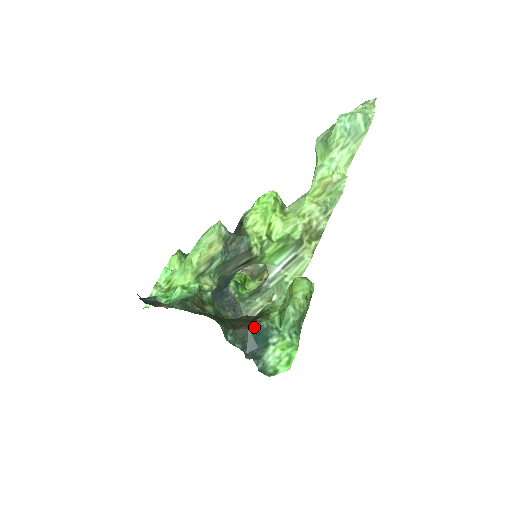
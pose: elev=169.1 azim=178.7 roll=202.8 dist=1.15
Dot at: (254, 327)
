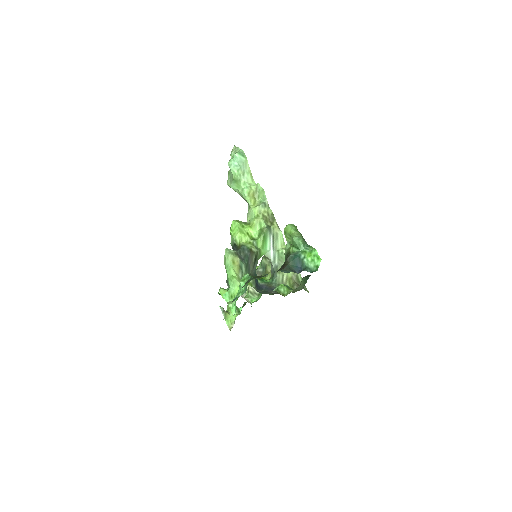
Dot at: (289, 261)
